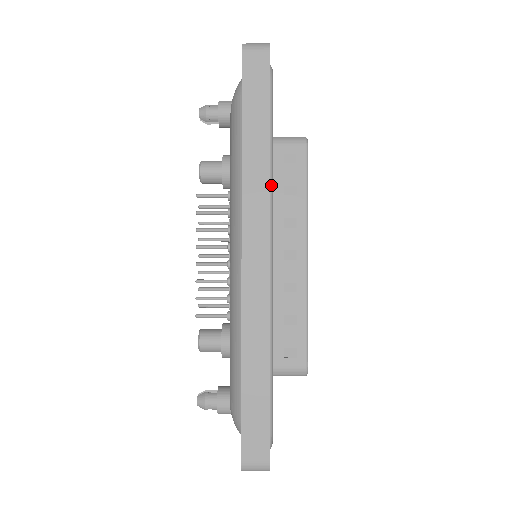
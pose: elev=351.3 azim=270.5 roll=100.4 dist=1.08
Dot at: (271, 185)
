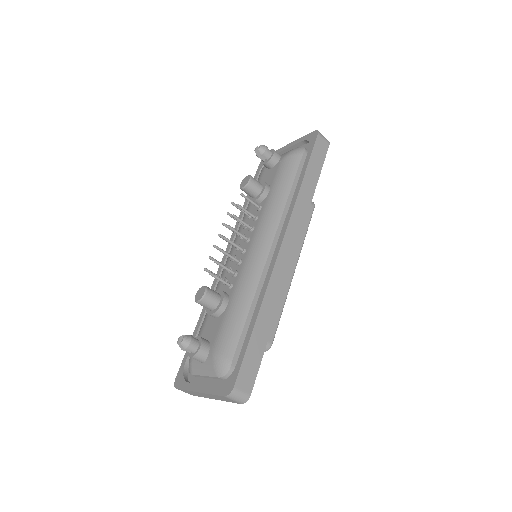
Dot at: occluded
